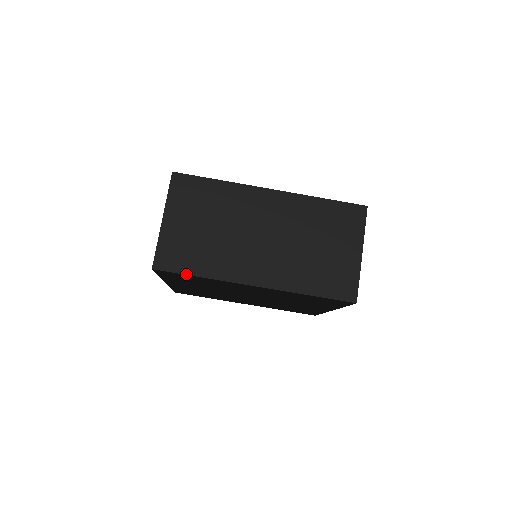
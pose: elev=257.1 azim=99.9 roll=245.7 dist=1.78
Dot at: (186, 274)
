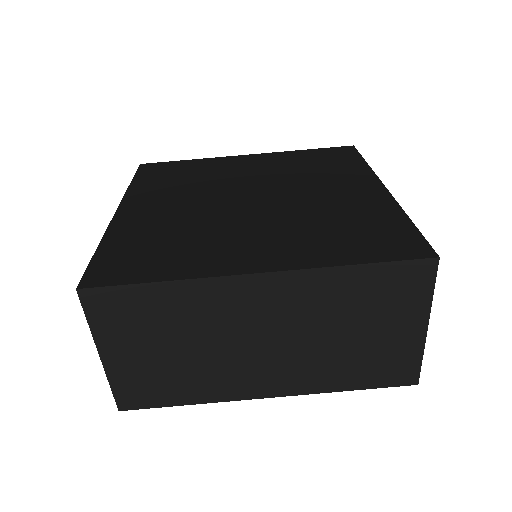
Dot at: (168, 406)
